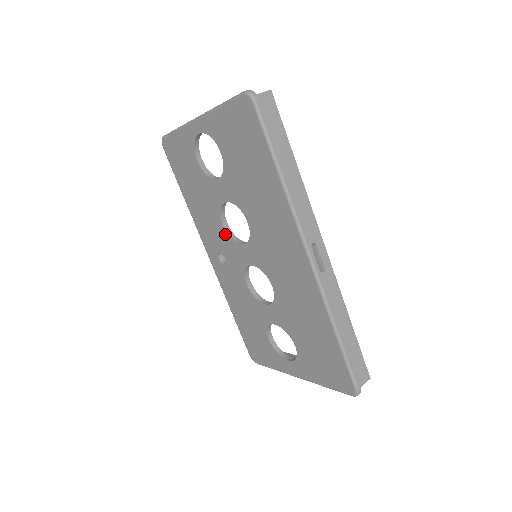
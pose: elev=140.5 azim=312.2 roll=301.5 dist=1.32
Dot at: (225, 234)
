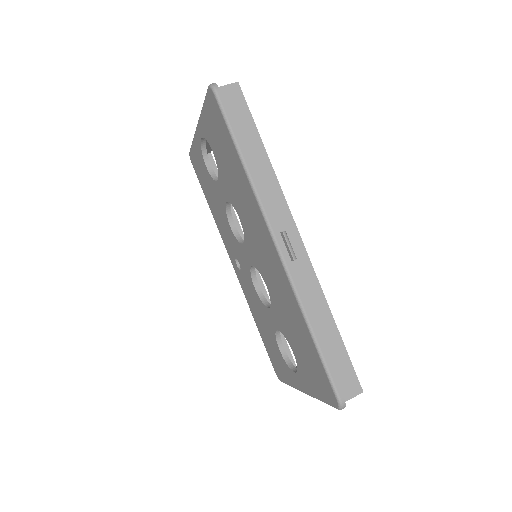
Dot at: (233, 237)
